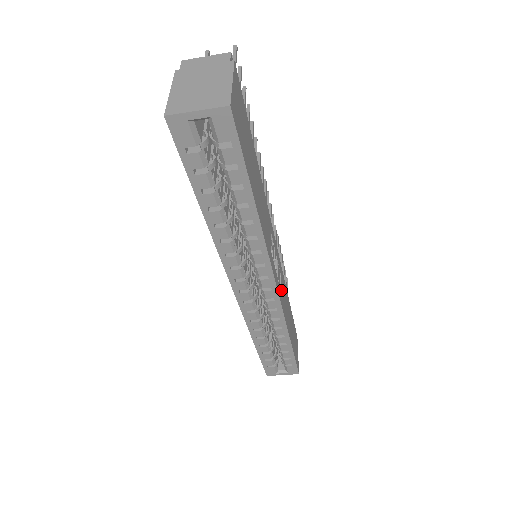
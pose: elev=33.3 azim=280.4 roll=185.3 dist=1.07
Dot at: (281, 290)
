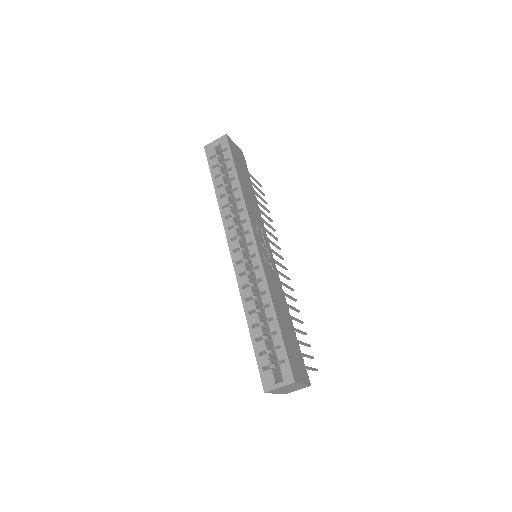
Dot at: (268, 267)
